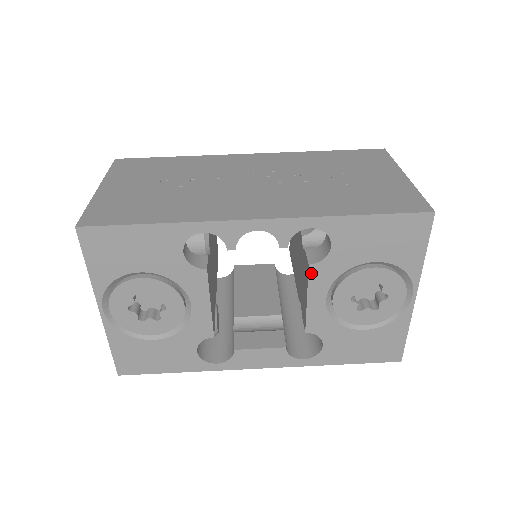
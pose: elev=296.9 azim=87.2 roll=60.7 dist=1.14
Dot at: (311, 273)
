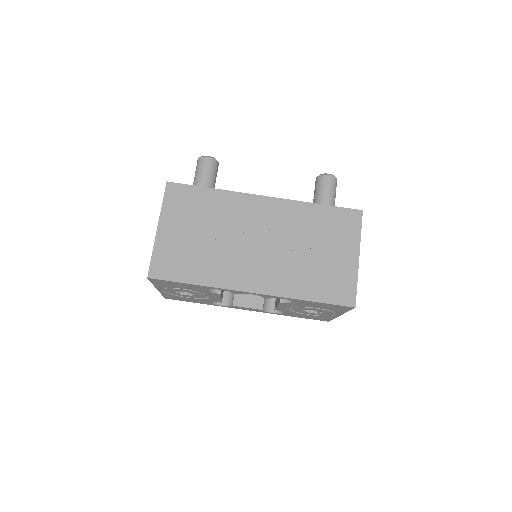
Dot at: (281, 304)
